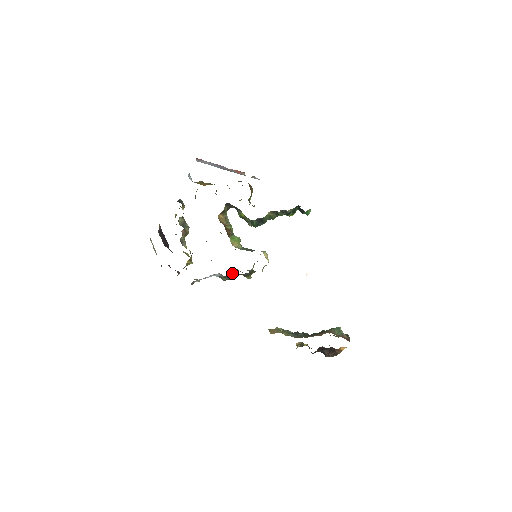
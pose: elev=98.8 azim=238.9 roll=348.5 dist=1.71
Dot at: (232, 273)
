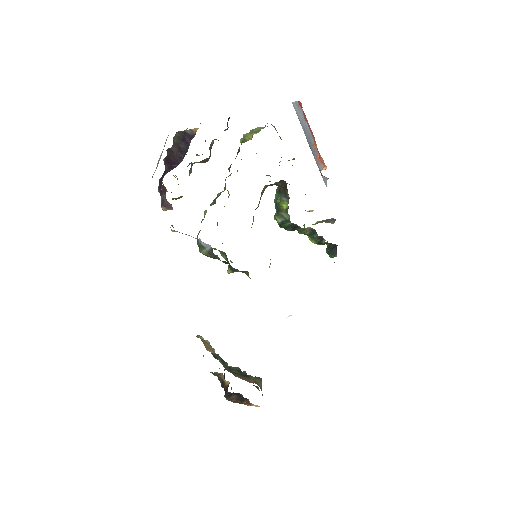
Dot at: occluded
